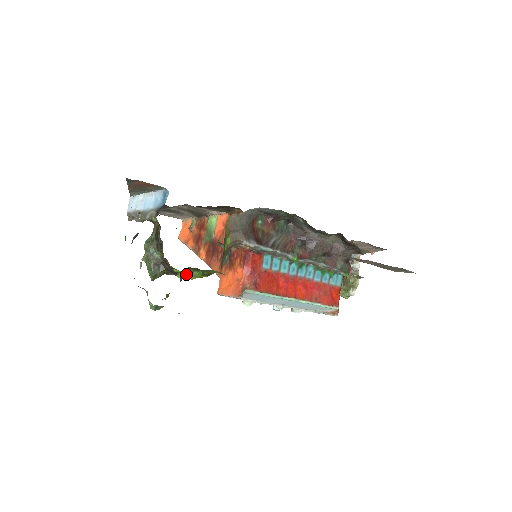
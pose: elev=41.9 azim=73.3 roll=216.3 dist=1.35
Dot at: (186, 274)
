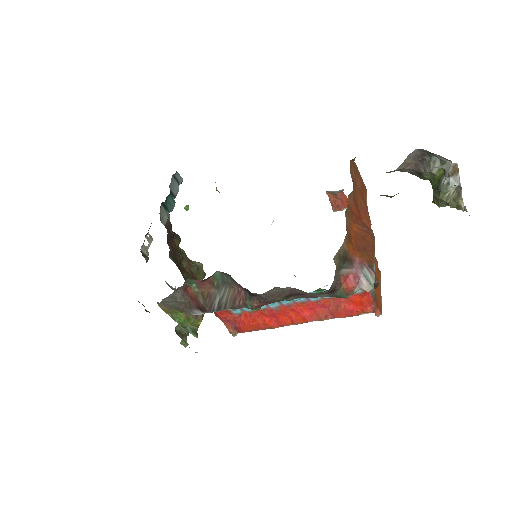
Dot at: occluded
